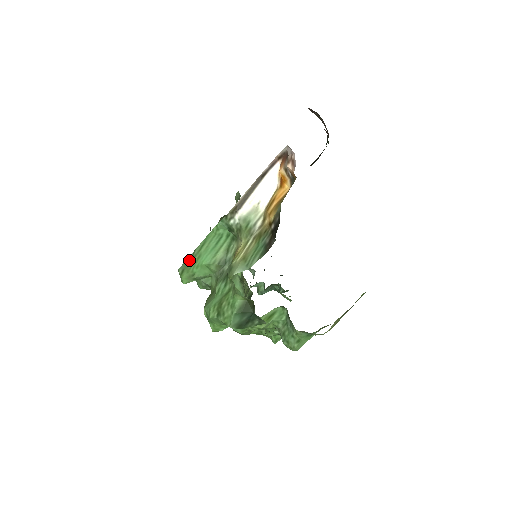
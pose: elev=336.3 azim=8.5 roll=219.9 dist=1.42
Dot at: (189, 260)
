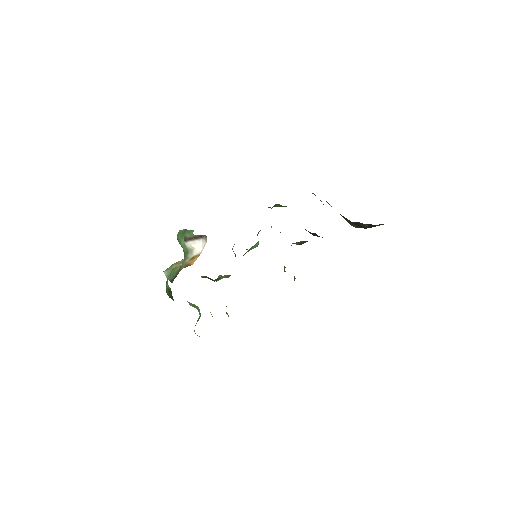
Dot at: (184, 231)
